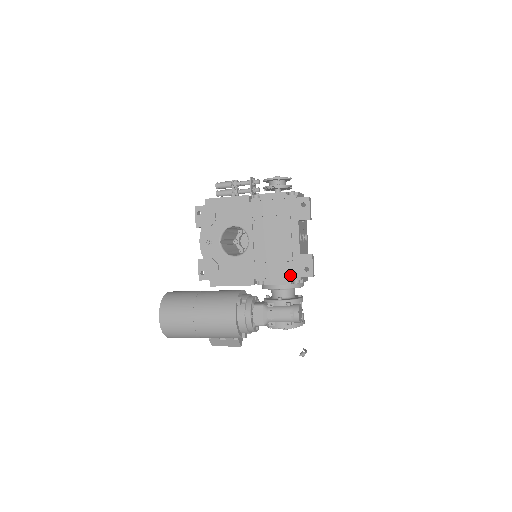
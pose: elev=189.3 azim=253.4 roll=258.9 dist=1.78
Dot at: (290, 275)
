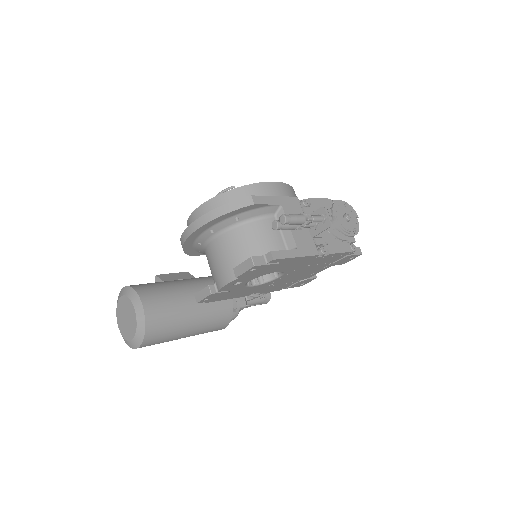
Dot at: (286, 287)
